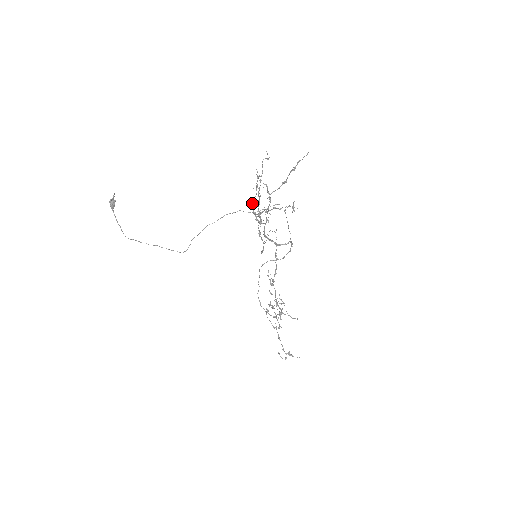
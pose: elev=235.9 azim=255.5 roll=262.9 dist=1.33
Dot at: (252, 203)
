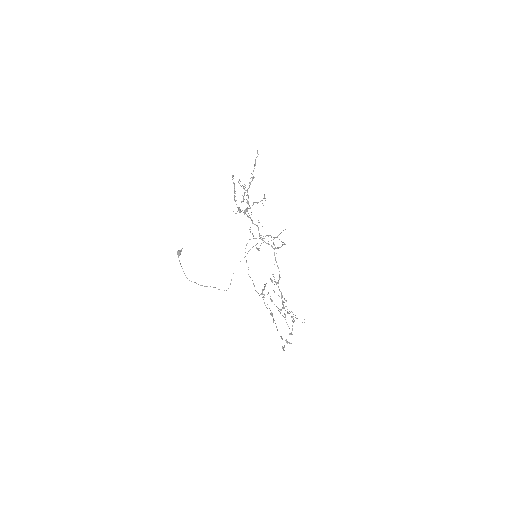
Dot at: (234, 198)
